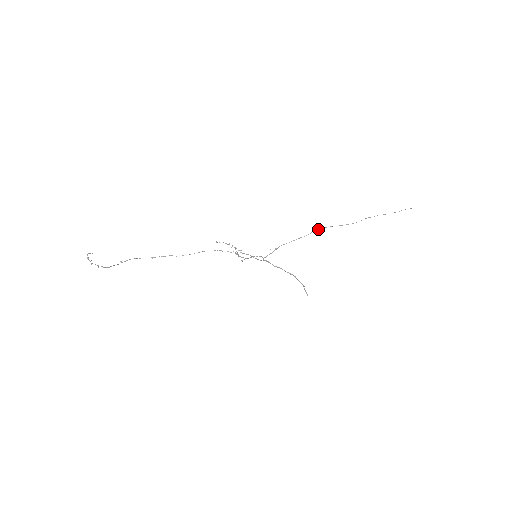
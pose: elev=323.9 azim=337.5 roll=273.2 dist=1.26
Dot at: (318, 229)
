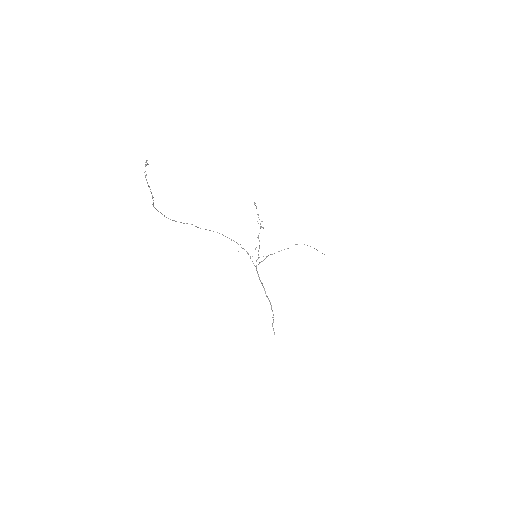
Dot at: (296, 244)
